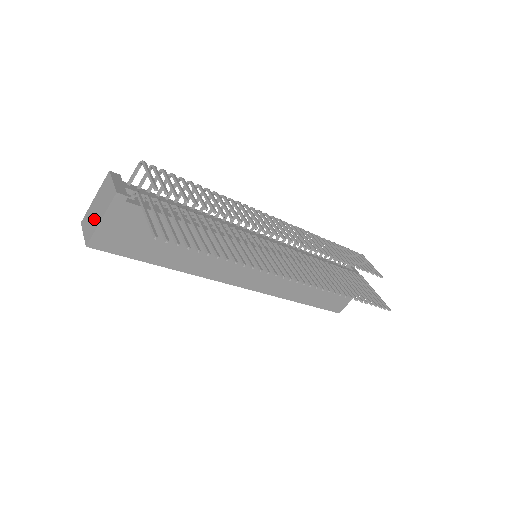
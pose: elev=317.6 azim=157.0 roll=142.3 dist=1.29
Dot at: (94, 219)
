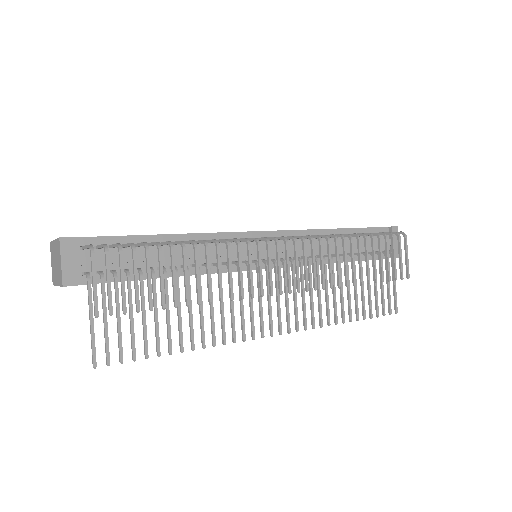
Dot at: (54, 270)
